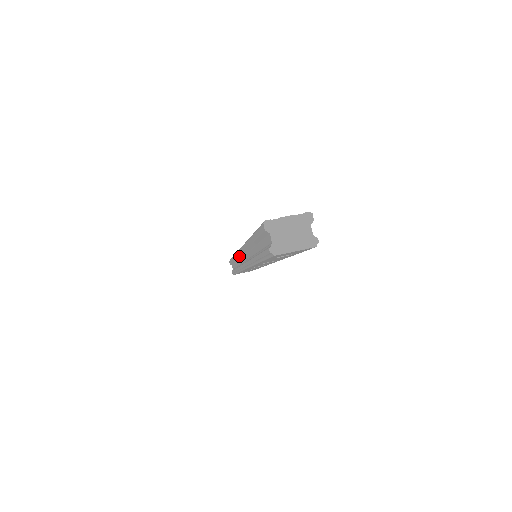
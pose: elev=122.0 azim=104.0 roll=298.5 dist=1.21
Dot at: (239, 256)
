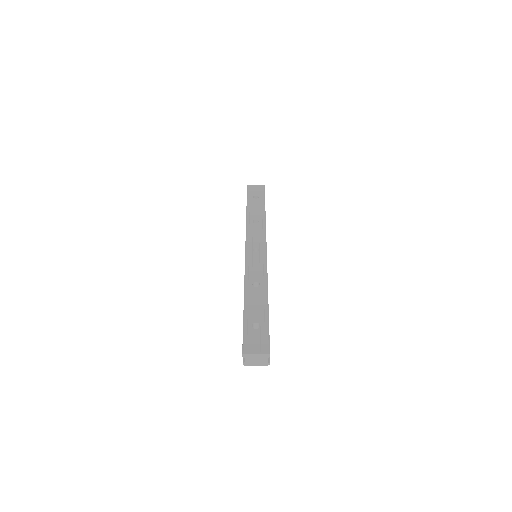
Dot at: occluded
